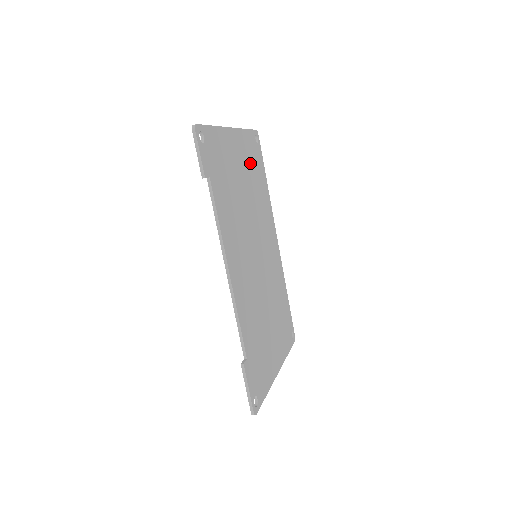
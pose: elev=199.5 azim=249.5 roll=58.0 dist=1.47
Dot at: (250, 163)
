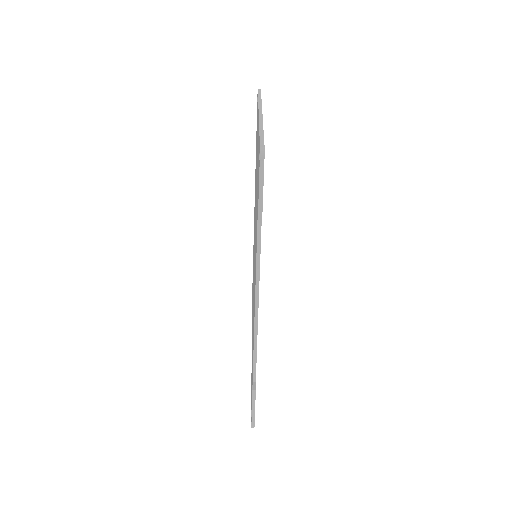
Dot at: occluded
